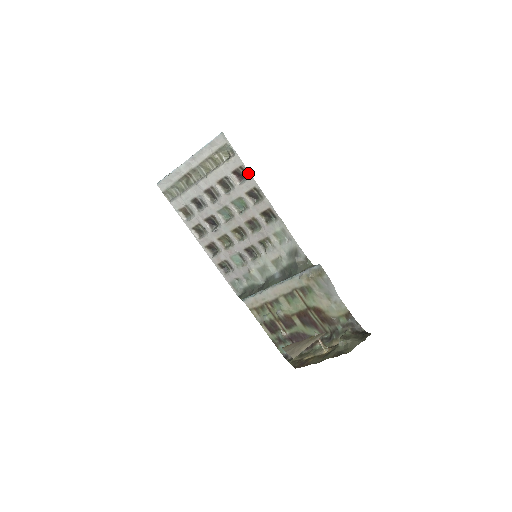
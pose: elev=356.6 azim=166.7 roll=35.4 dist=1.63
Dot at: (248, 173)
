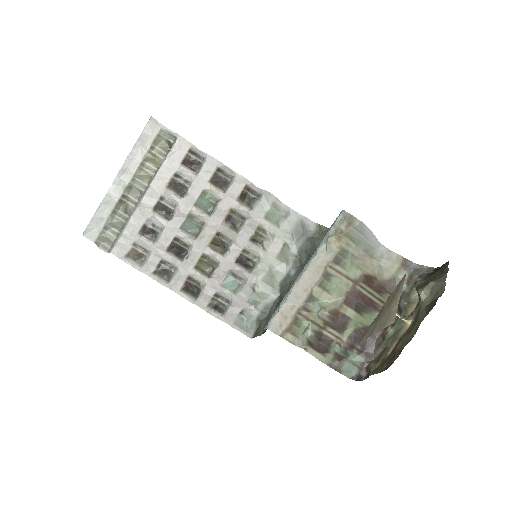
Dot at: (202, 154)
